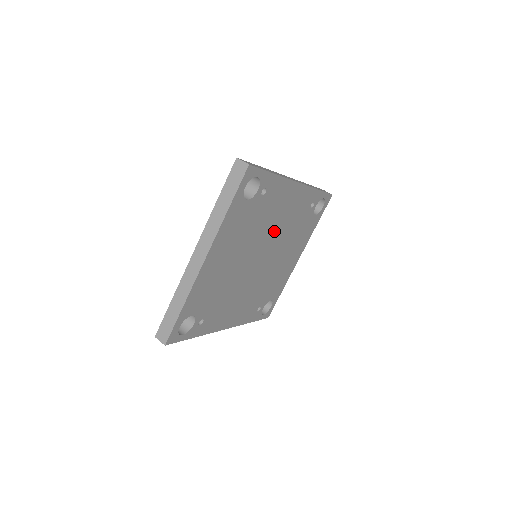
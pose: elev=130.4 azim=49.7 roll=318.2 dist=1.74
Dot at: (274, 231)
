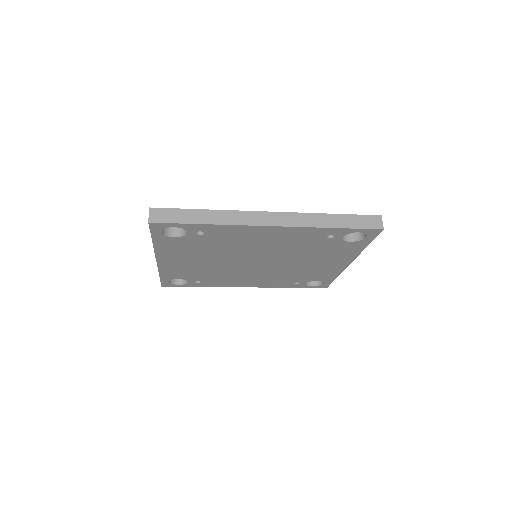
Dot at: (260, 250)
